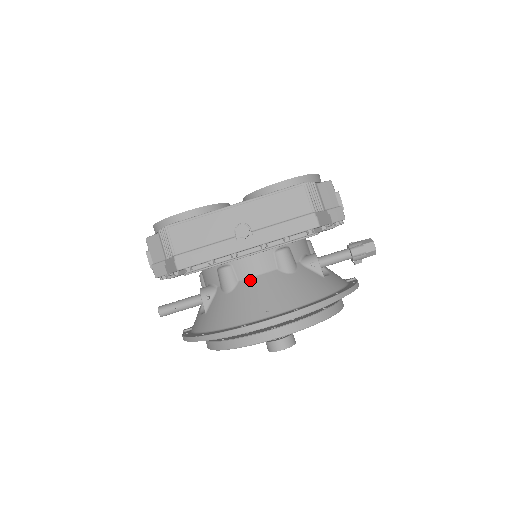
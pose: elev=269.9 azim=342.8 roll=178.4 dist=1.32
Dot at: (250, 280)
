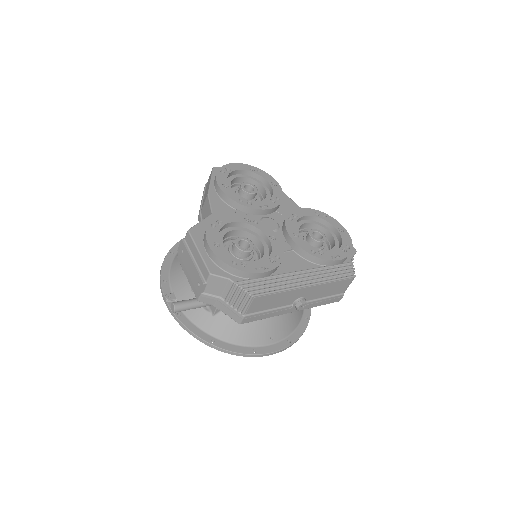
Dot at: occluded
